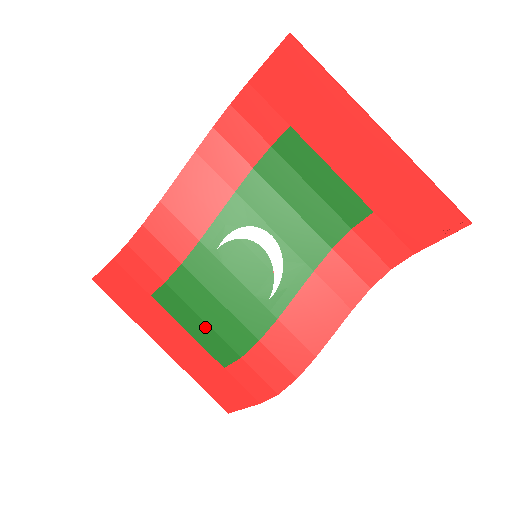
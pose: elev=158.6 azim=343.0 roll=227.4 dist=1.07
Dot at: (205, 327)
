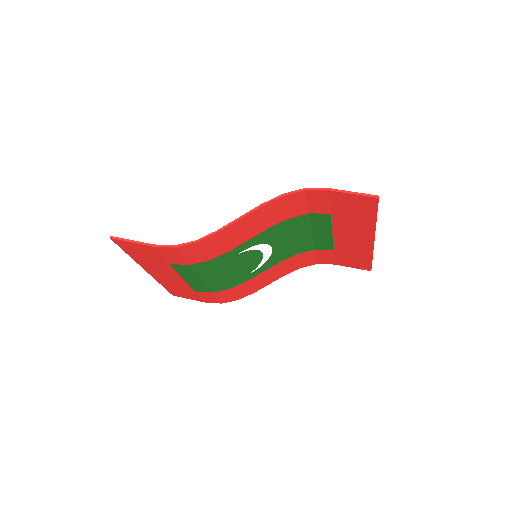
Dot at: (200, 281)
